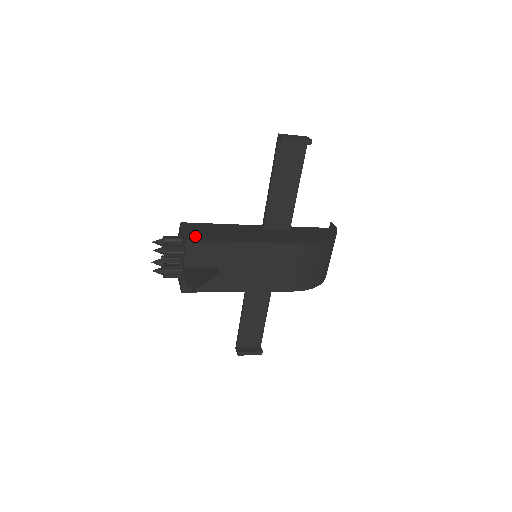
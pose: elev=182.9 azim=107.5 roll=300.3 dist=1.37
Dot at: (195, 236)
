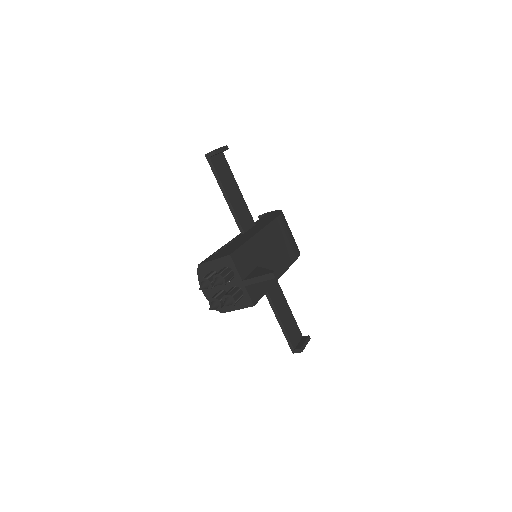
Dot at: (227, 253)
